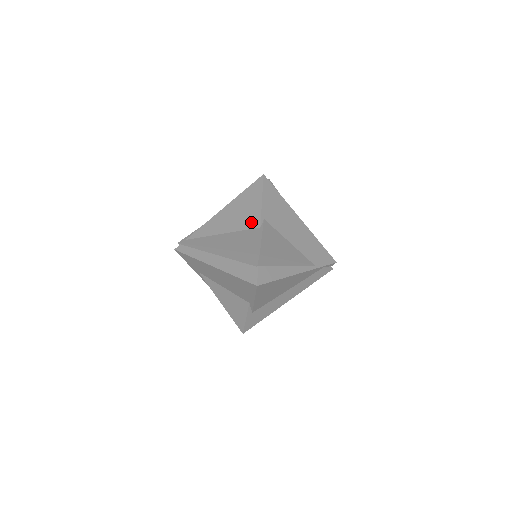
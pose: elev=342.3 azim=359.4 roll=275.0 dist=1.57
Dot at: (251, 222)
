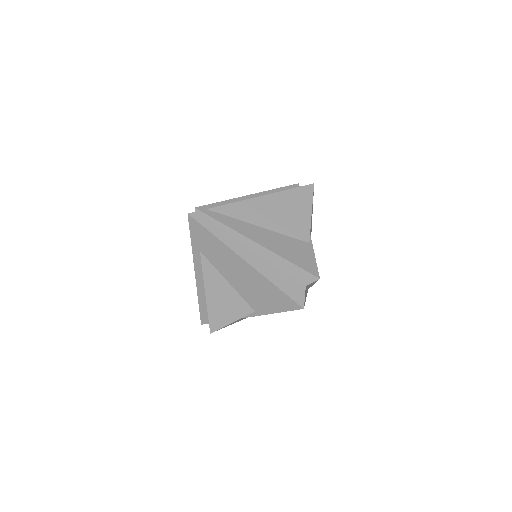
Dot at: (298, 231)
